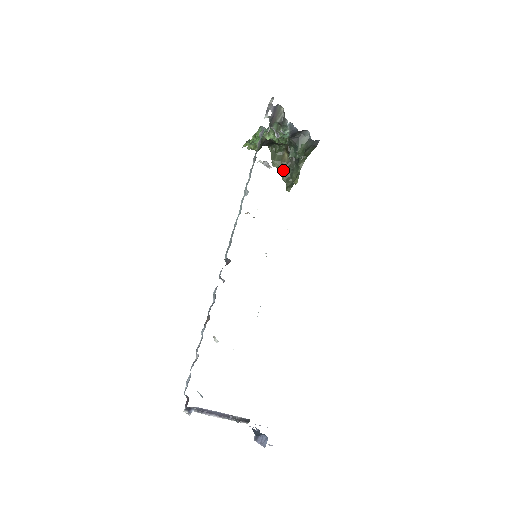
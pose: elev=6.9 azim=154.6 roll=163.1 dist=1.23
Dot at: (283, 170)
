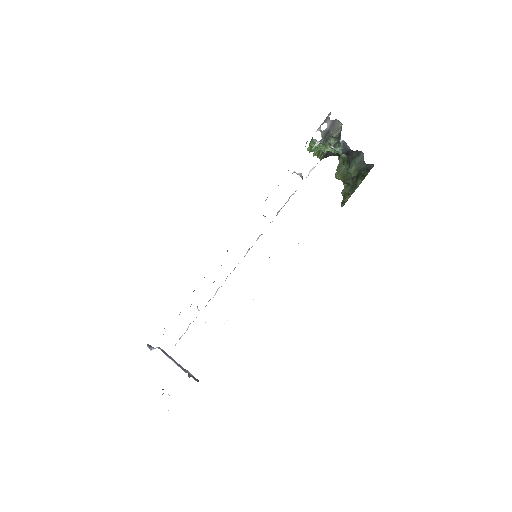
Dot at: (344, 184)
